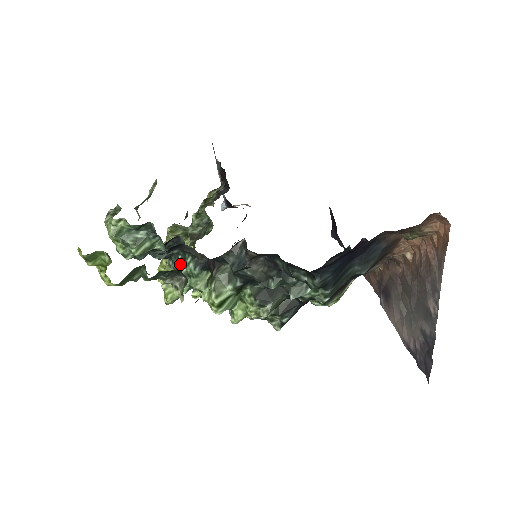
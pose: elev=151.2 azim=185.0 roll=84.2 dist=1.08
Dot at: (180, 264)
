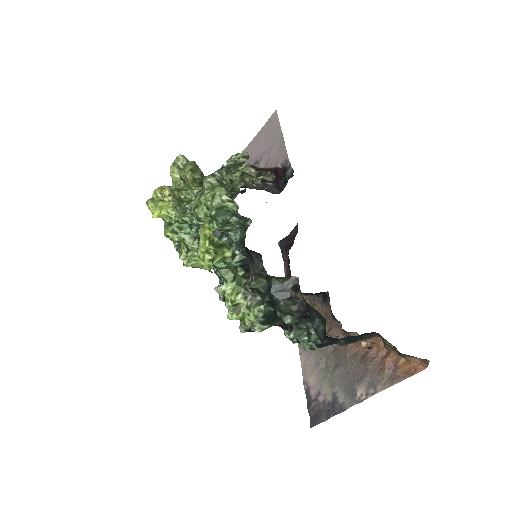
Dot at: occluded
